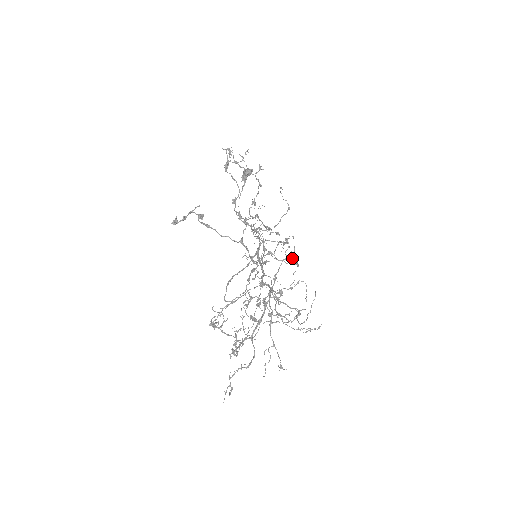
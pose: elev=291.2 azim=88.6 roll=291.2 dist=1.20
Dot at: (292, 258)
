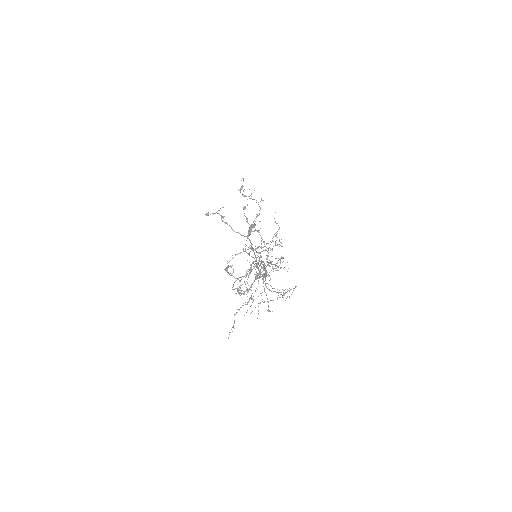
Dot at: occluded
